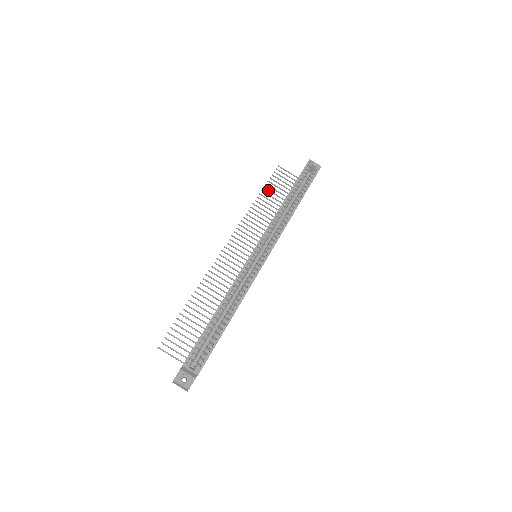
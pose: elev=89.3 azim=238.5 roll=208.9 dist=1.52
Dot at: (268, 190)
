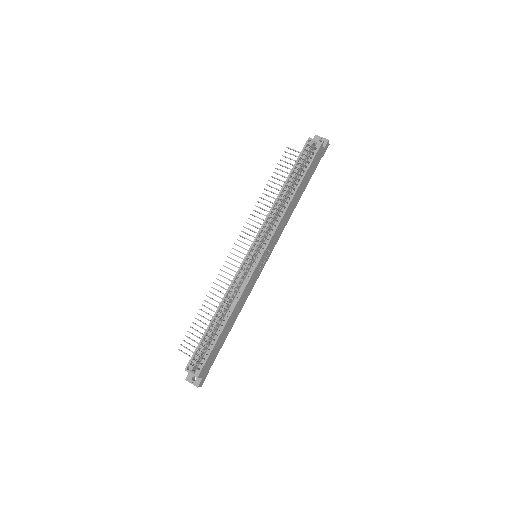
Dot at: (275, 178)
